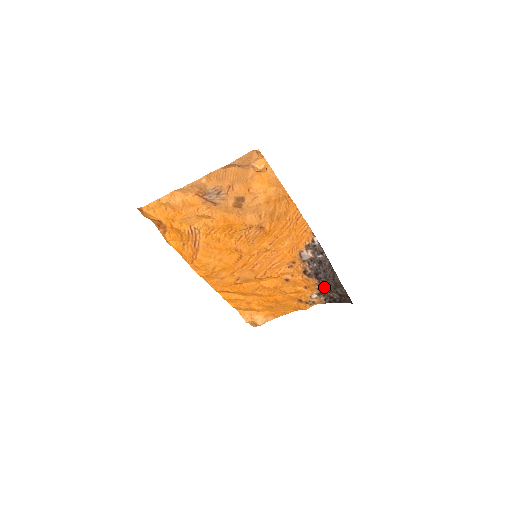
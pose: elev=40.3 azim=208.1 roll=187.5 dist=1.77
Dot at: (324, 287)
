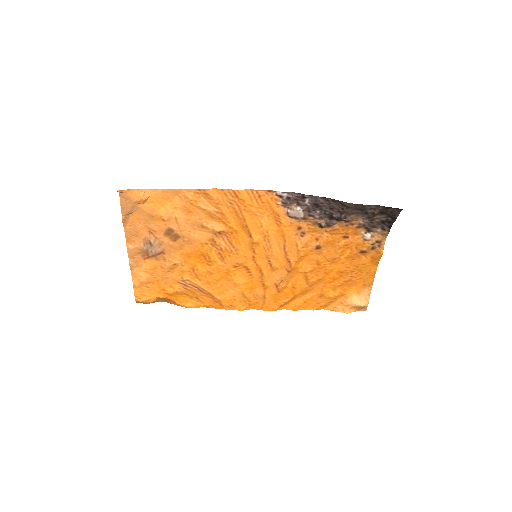
Dot at: (360, 220)
